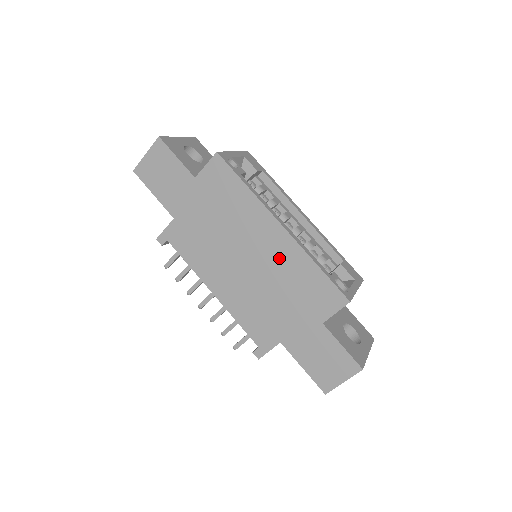
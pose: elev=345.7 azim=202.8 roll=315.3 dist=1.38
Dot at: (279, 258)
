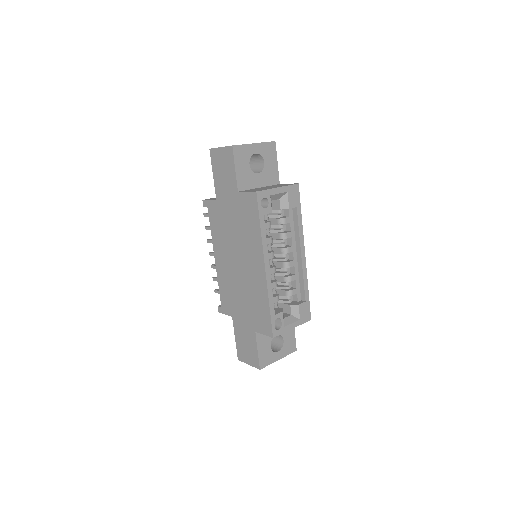
Dot at: (254, 281)
